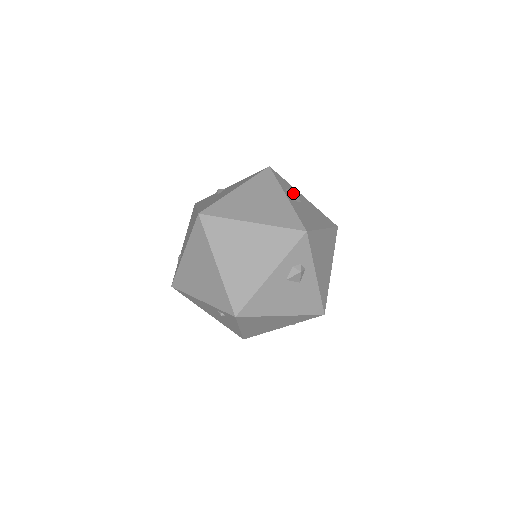
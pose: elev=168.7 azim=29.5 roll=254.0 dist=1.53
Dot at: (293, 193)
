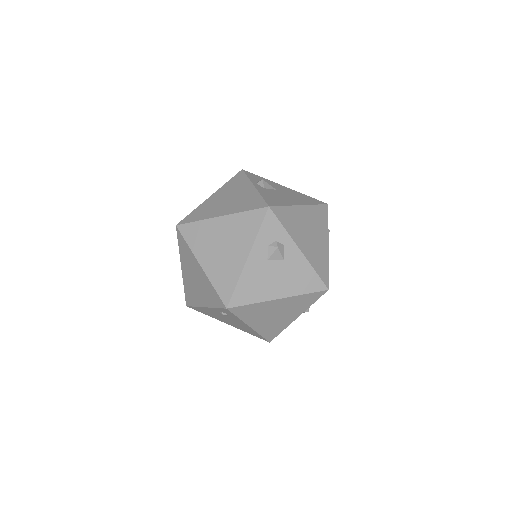
Dot at: (263, 183)
